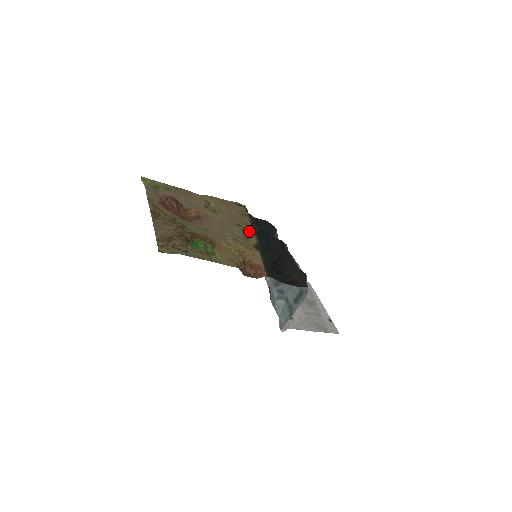
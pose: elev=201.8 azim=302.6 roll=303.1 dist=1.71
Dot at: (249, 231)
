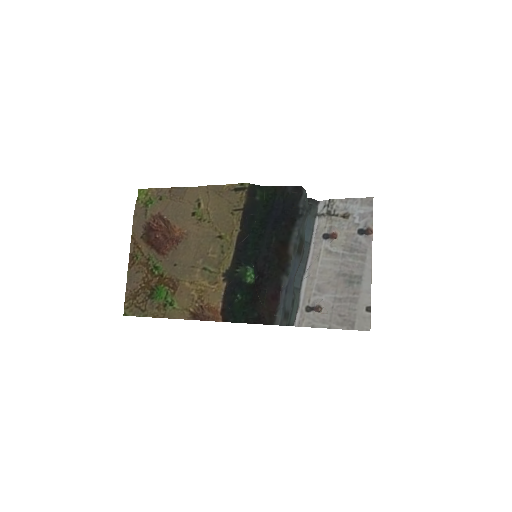
Dot at: (230, 244)
